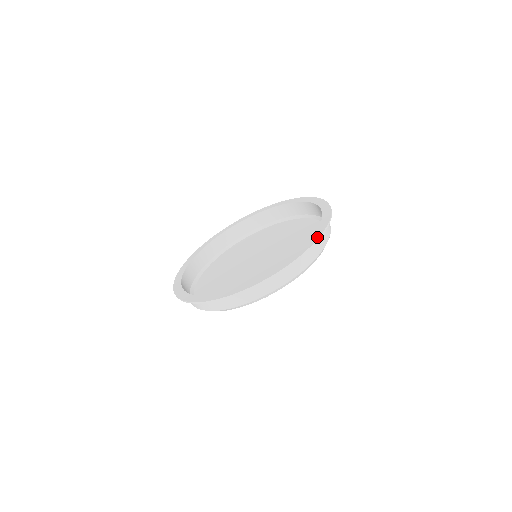
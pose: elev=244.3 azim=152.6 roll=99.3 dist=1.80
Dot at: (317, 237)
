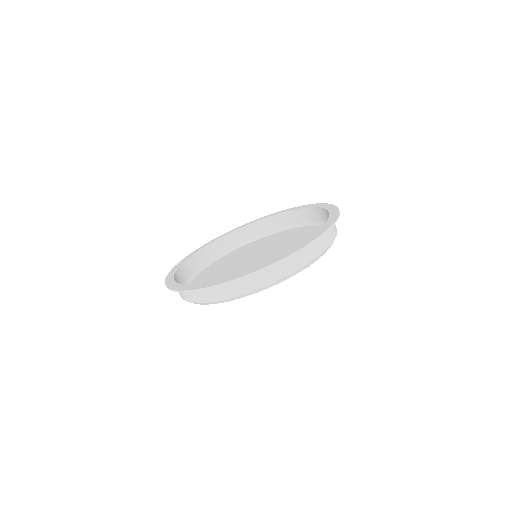
Dot at: (335, 207)
